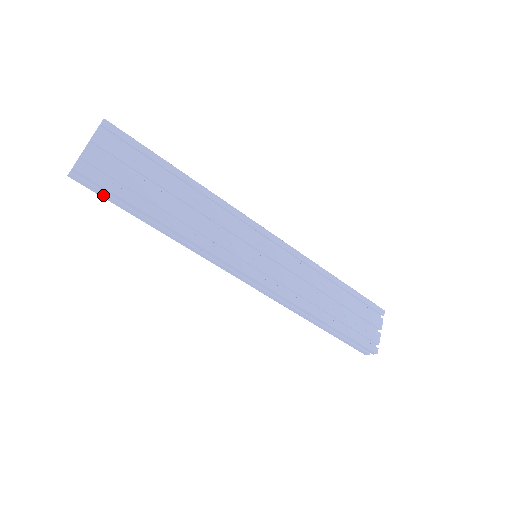
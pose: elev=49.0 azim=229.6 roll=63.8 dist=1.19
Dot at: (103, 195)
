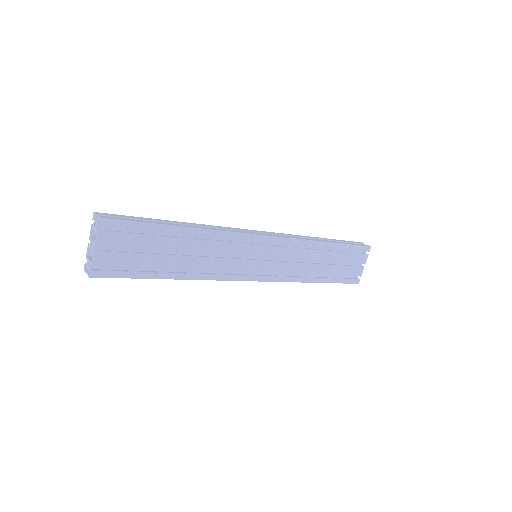
Dot at: occluded
